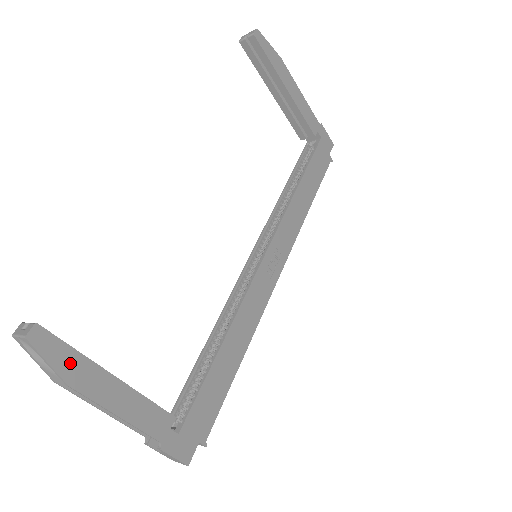
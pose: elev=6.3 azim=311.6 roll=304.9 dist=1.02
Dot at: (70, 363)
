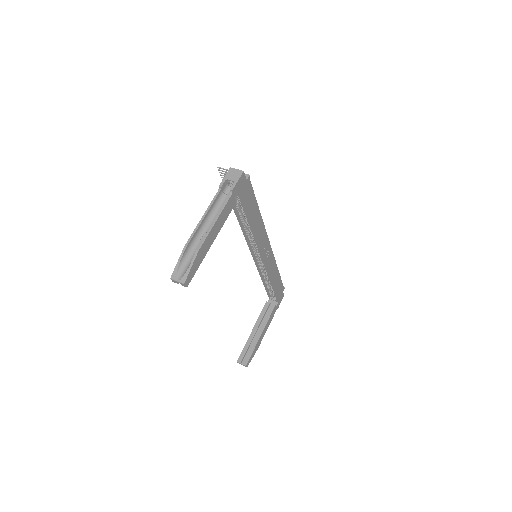
Dot at: (255, 351)
